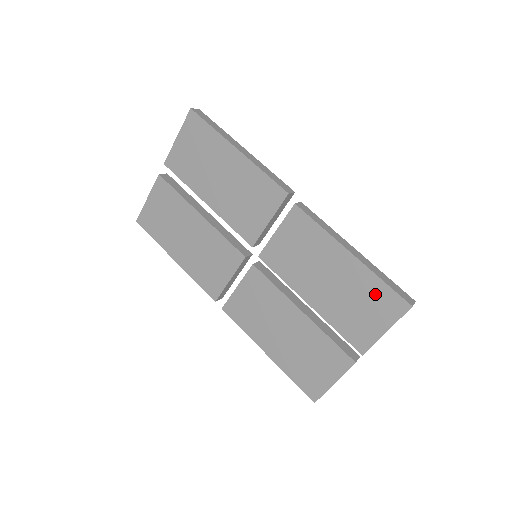
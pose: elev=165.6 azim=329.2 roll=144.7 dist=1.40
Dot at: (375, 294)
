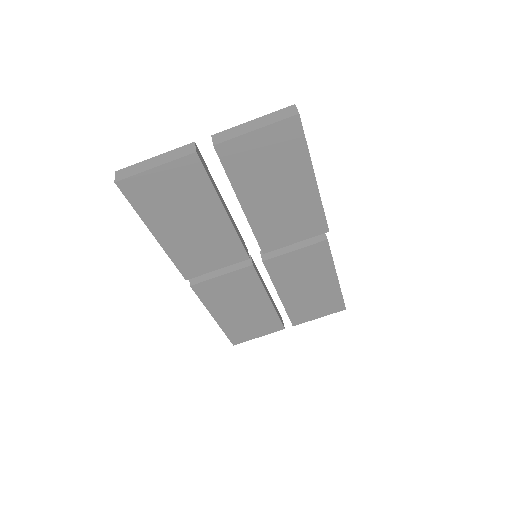
Dot at: (331, 301)
